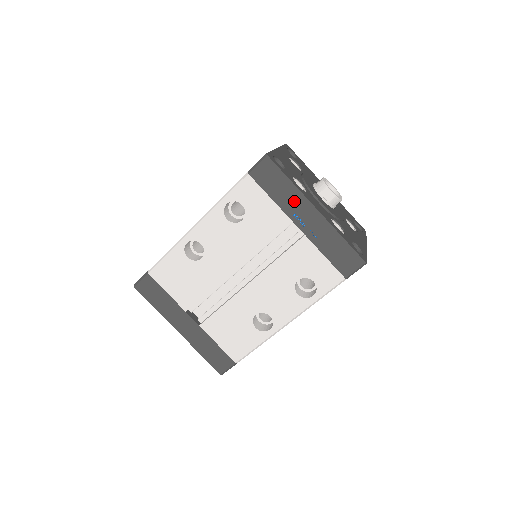
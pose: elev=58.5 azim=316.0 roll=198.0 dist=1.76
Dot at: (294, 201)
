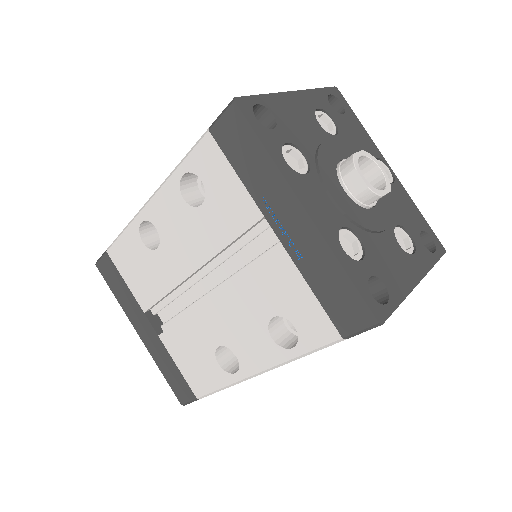
Dot at: (271, 188)
